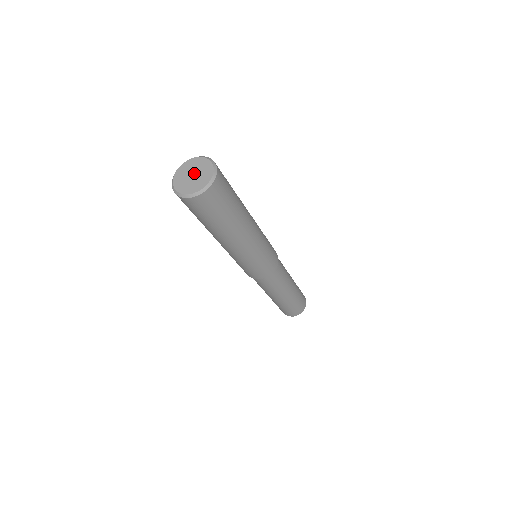
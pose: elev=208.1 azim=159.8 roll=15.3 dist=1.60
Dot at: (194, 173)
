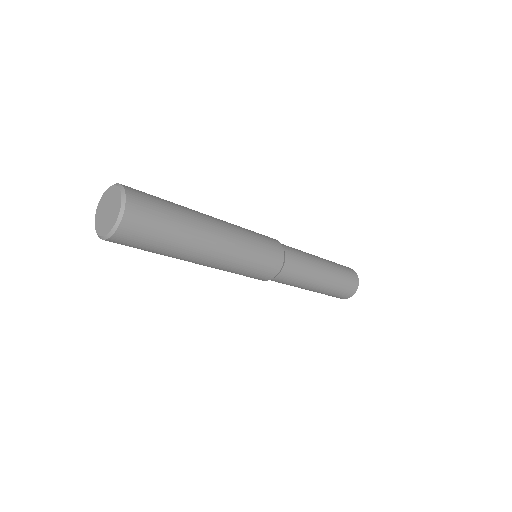
Dot at: (107, 208)
